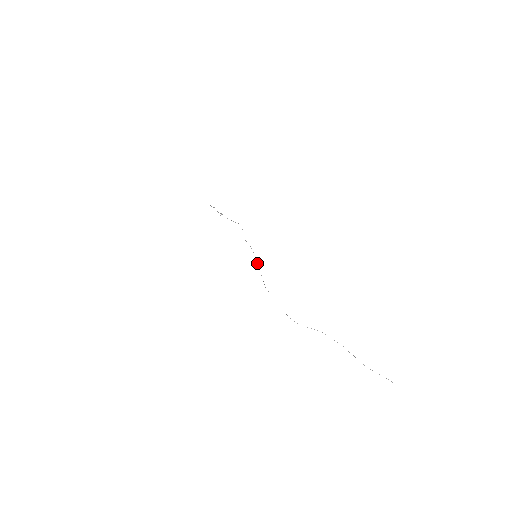
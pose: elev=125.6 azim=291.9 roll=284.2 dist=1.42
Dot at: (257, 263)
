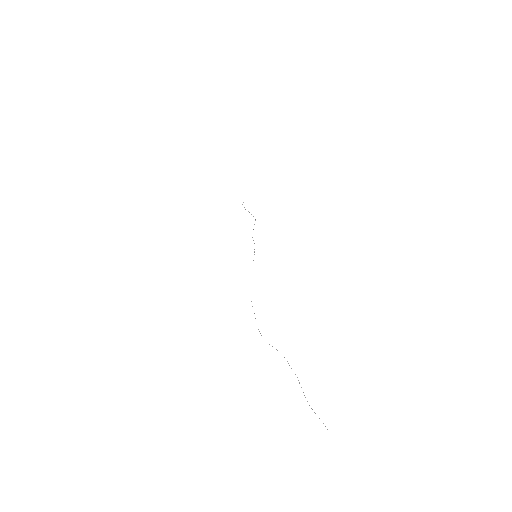
Dot at: occluded
